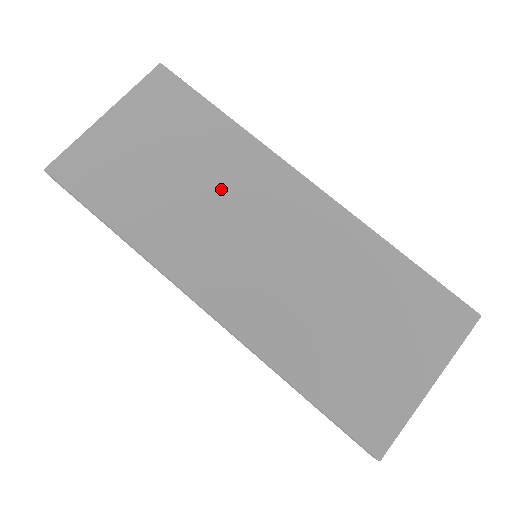
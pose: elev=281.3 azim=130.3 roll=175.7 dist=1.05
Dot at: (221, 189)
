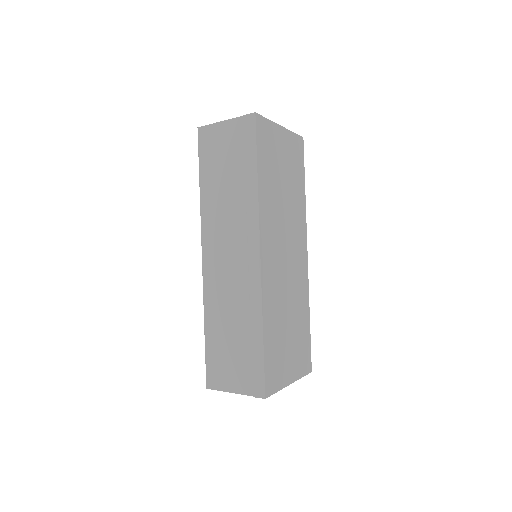
Dot at: (290, 216)
